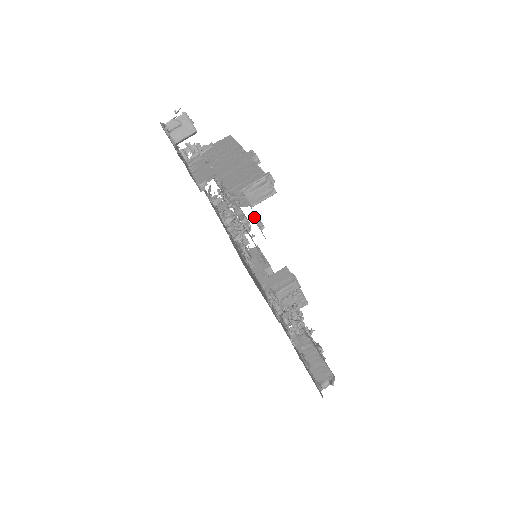
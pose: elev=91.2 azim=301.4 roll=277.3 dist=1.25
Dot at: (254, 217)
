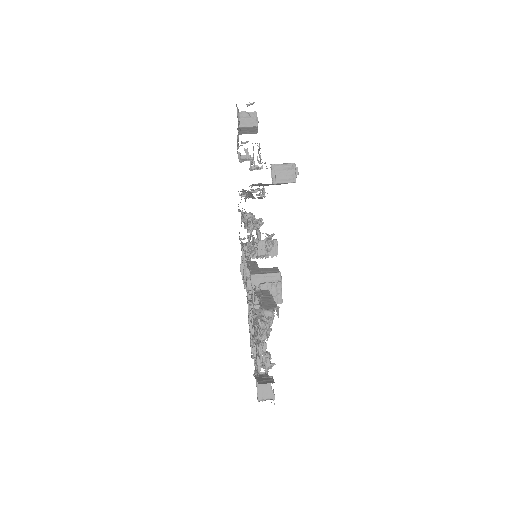
Dot at: (272, 170)
